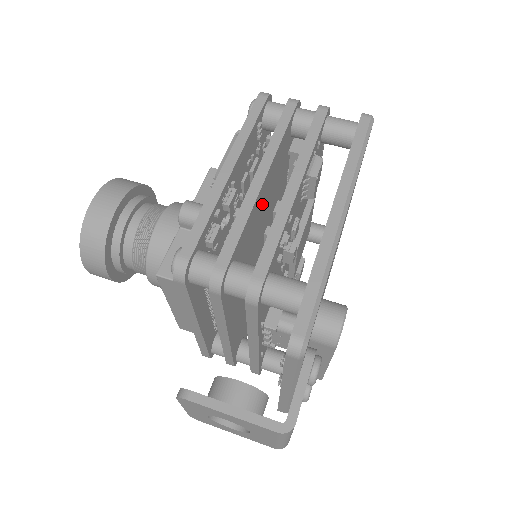
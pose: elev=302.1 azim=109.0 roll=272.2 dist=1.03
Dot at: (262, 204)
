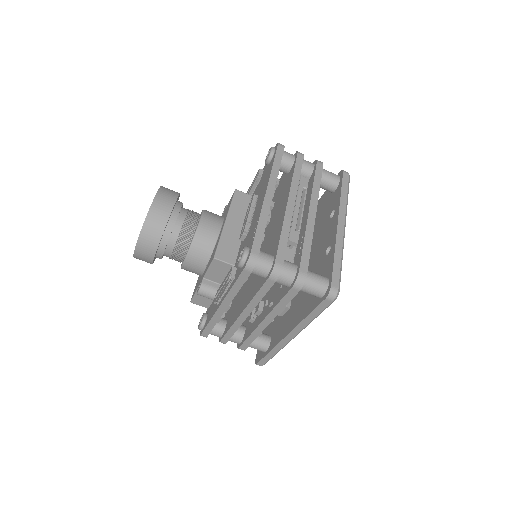
Dot at: occluded
